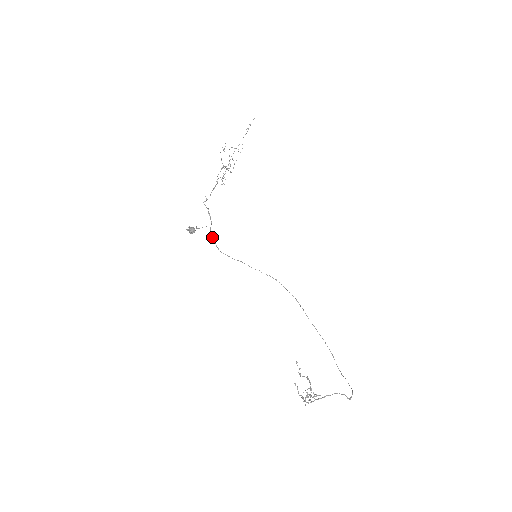
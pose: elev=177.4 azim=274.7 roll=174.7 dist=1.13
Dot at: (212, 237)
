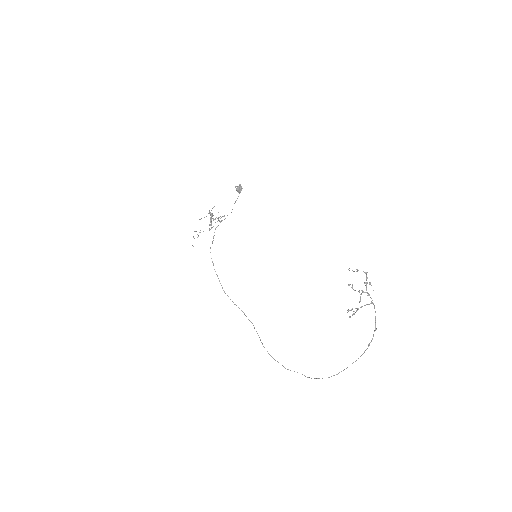
Dot at: (213, 236)
